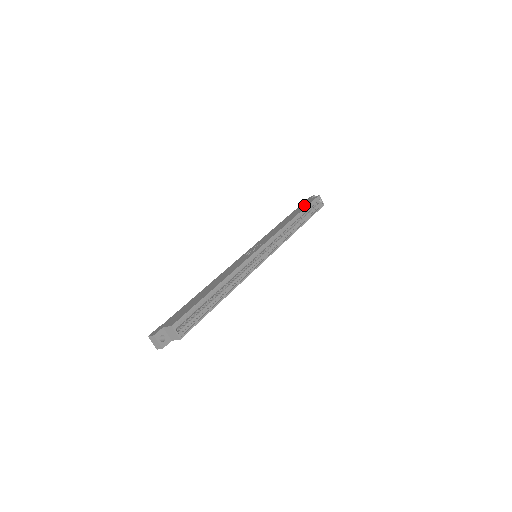
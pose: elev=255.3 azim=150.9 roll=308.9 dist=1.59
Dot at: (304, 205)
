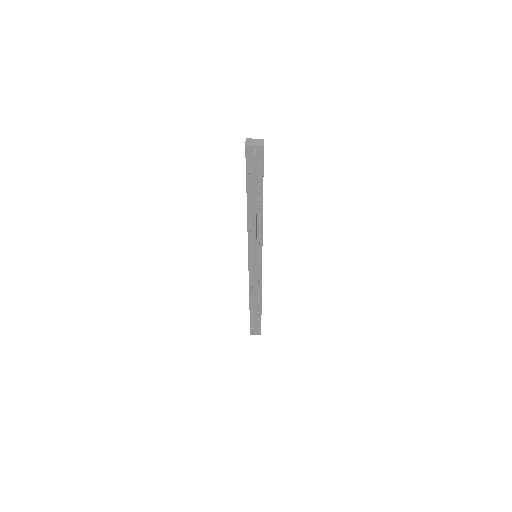
Dot at: occluded
